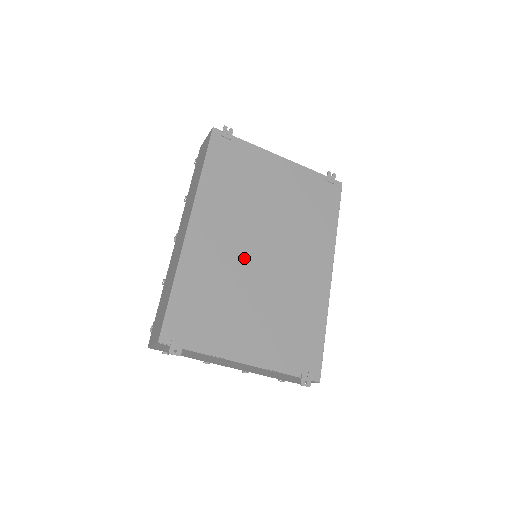
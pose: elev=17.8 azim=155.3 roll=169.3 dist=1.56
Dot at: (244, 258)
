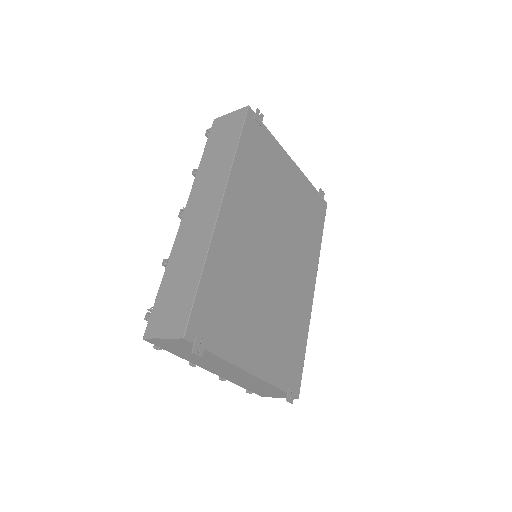
Dot at: (259, 257)
